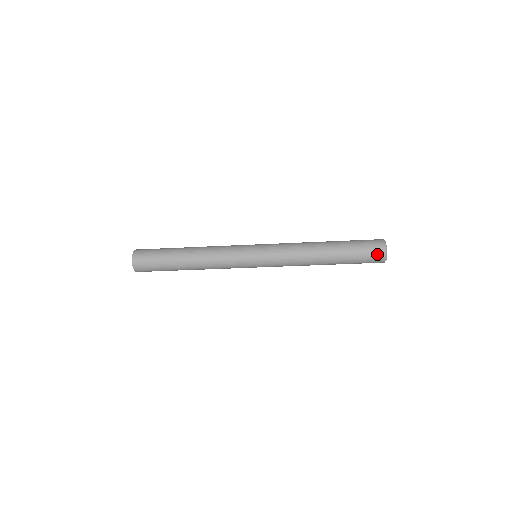
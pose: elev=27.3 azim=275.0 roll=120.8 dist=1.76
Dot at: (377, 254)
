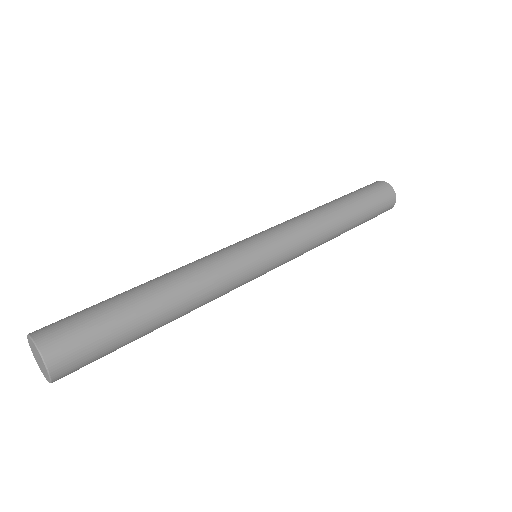
Dot at: occluded
